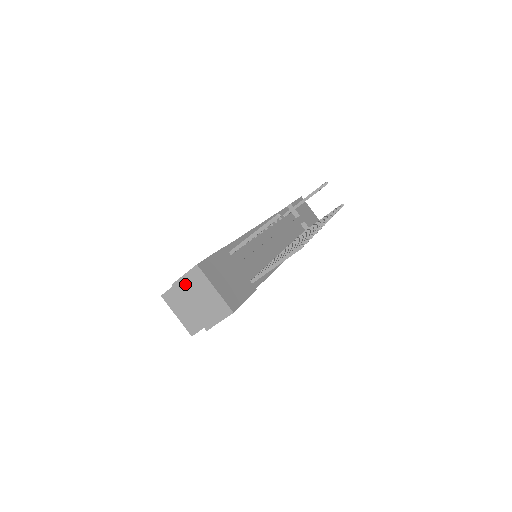
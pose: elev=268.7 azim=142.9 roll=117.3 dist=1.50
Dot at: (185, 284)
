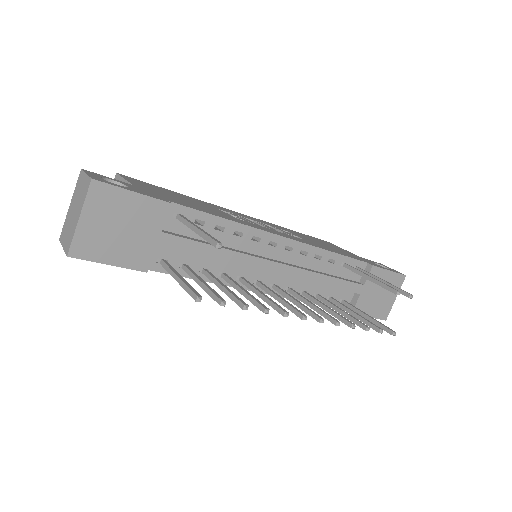
Dot at: (81, 182)
